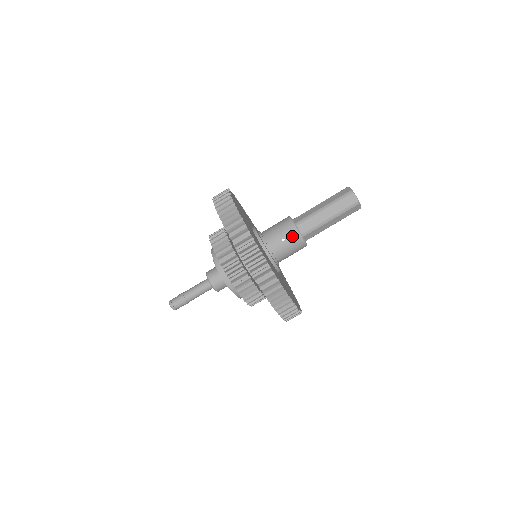
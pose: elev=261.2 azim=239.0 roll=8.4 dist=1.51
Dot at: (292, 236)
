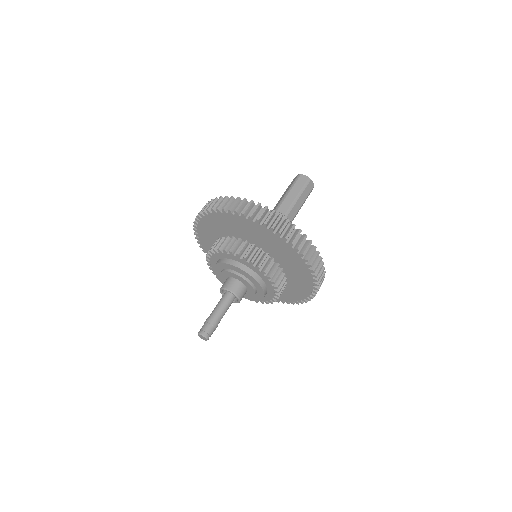
Dot at: occluded
